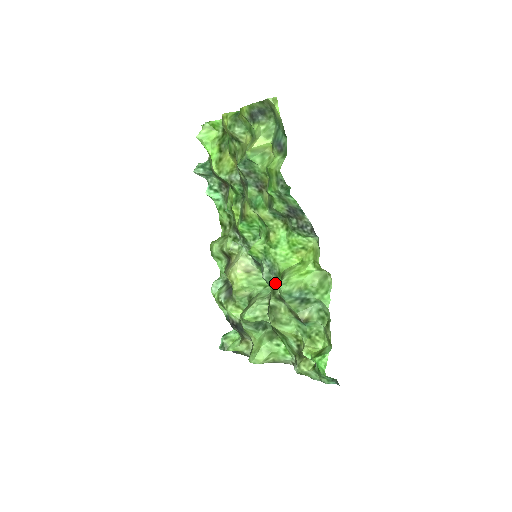
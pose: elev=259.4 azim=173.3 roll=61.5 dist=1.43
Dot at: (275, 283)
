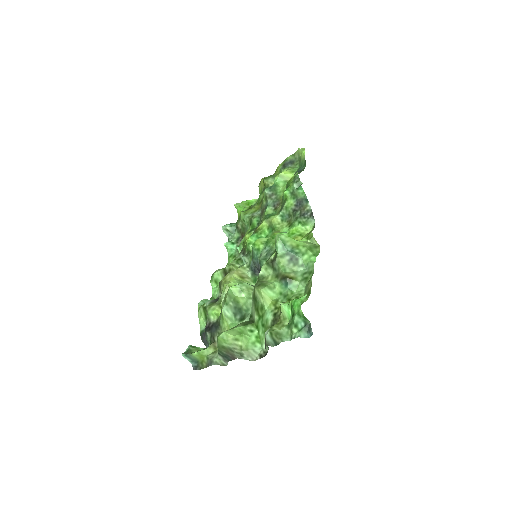
Dot at: occluded
